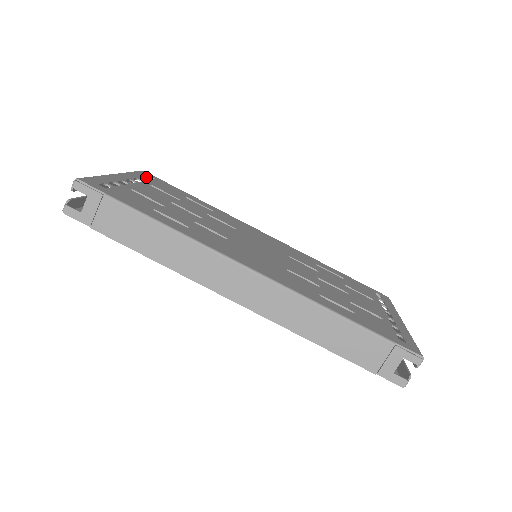
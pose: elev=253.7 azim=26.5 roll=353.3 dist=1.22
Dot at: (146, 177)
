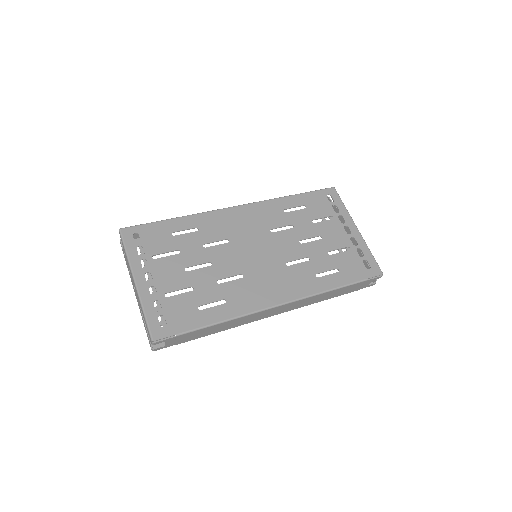
Dot at: (136, 244)
